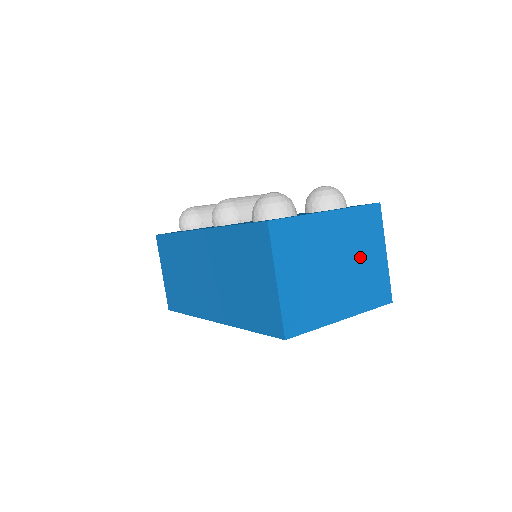
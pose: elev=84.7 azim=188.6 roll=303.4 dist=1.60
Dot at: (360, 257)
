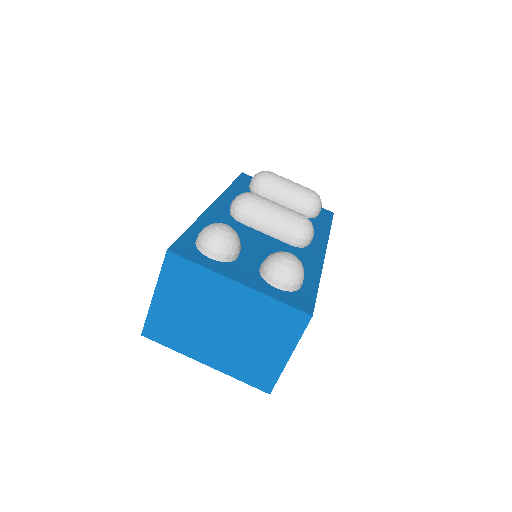
Dot at: (254, 338)
